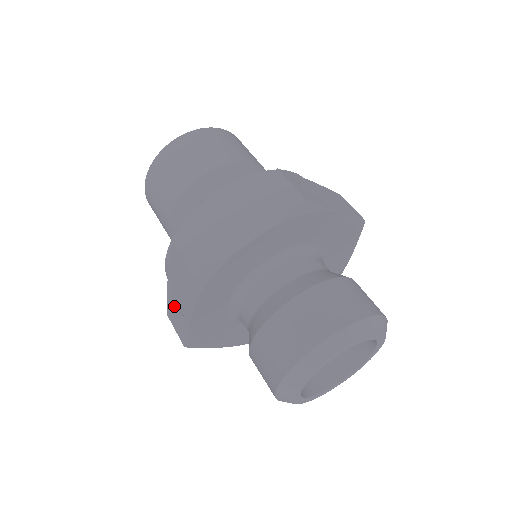
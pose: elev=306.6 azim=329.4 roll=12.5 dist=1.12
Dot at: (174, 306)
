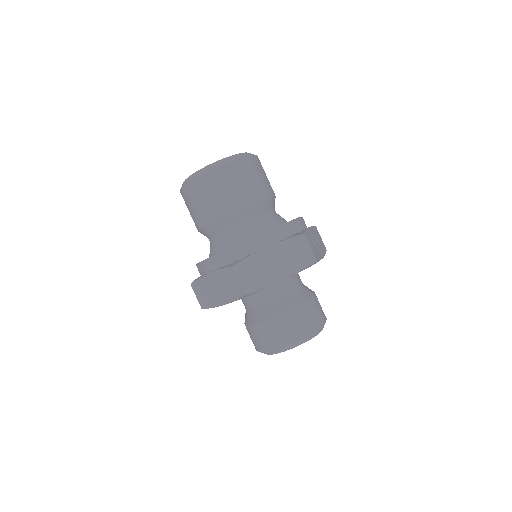
Dot at: occluded
